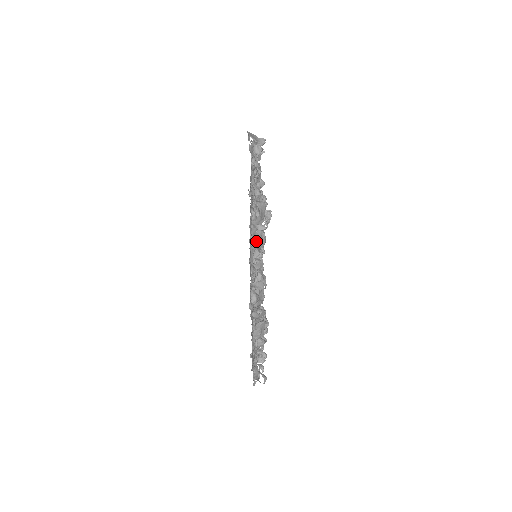
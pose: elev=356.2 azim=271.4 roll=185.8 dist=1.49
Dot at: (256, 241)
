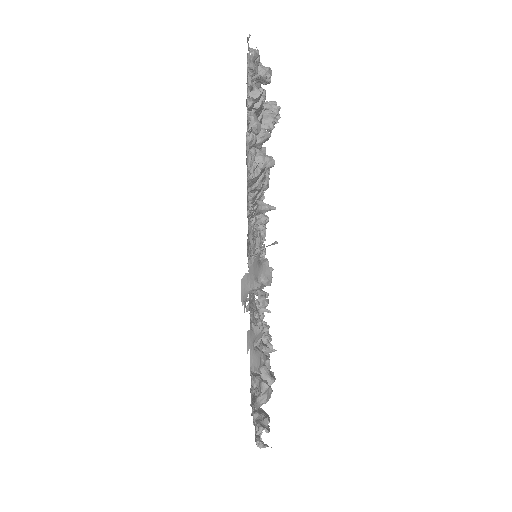
Dot at: occluded
